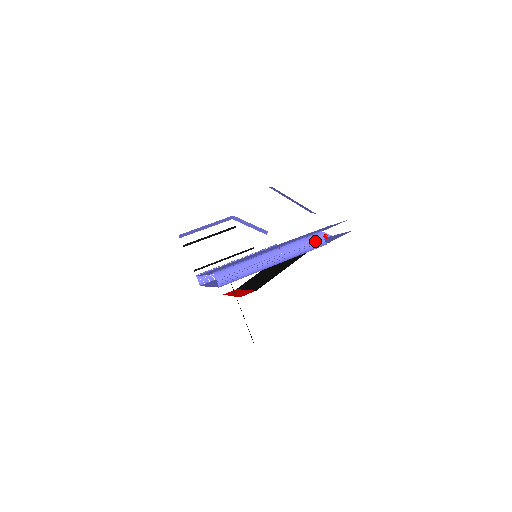
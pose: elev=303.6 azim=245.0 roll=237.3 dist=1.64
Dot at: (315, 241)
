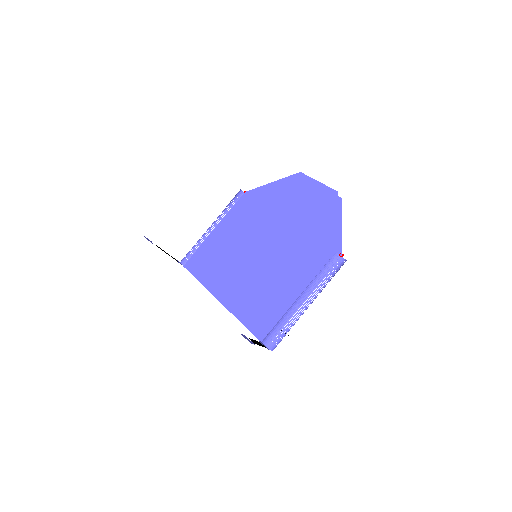
Dot at: (330, 259)
